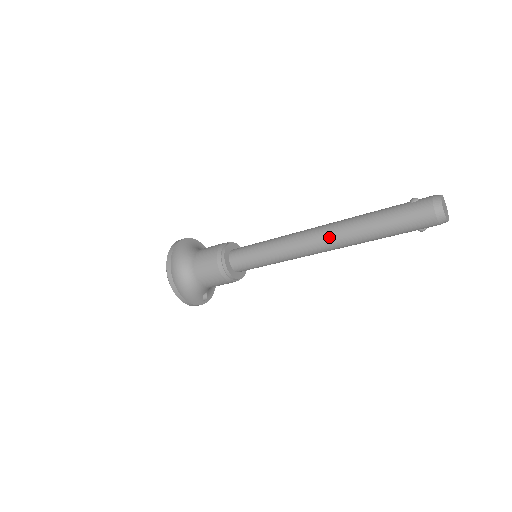
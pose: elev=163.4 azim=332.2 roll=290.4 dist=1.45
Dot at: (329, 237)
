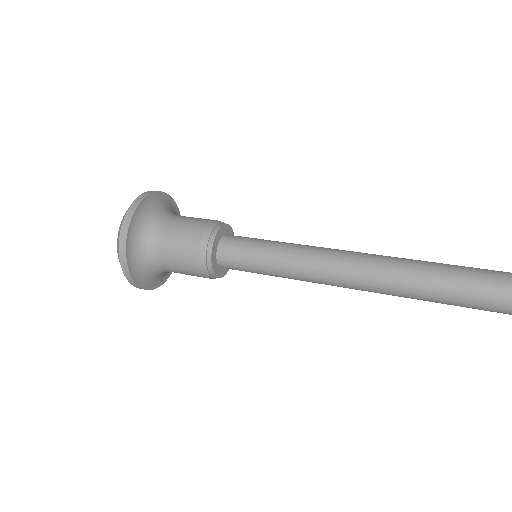
Dot at: (378, 289)
